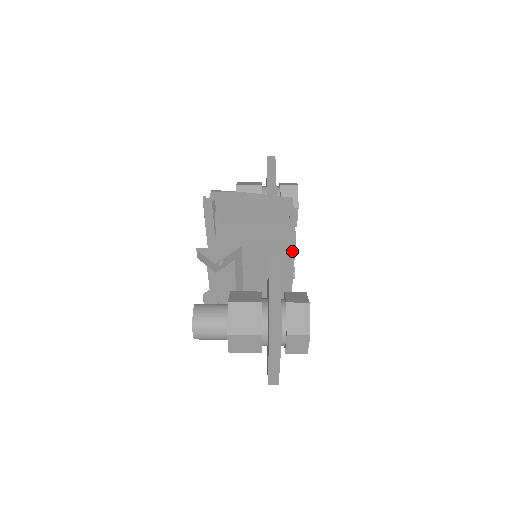
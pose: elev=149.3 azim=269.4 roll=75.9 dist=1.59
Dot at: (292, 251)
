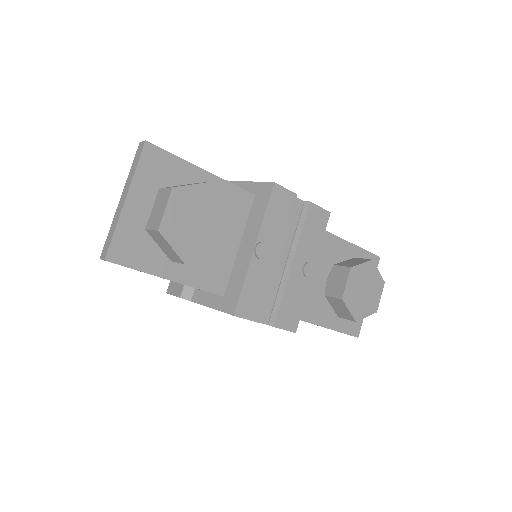
Dot at: (266, 200)
